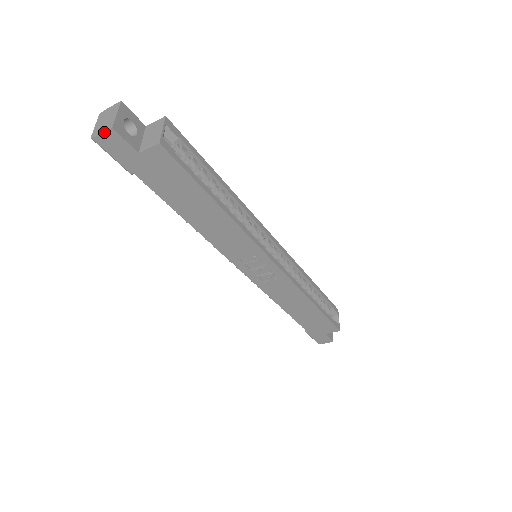
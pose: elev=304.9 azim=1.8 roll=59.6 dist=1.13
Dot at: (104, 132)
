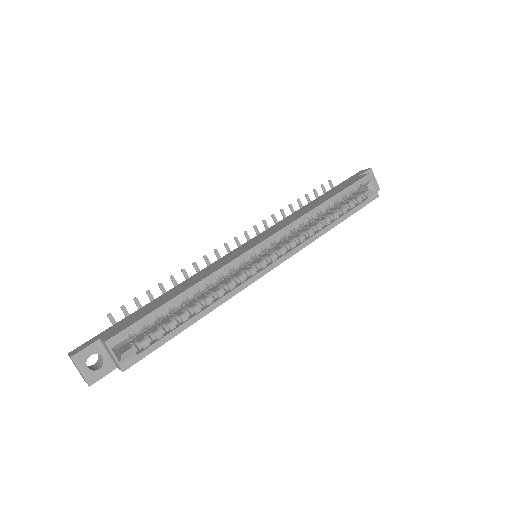
Dot at: (88, 384)
